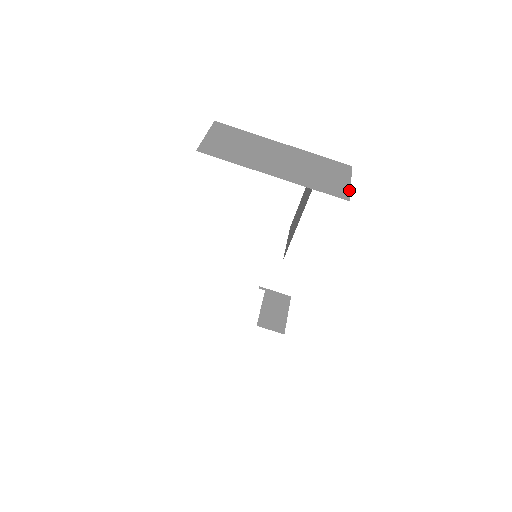
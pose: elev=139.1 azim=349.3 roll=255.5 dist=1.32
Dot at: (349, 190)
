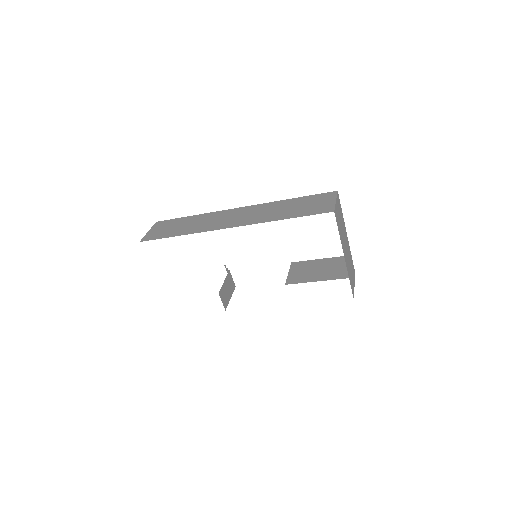
Dot at: occluded
